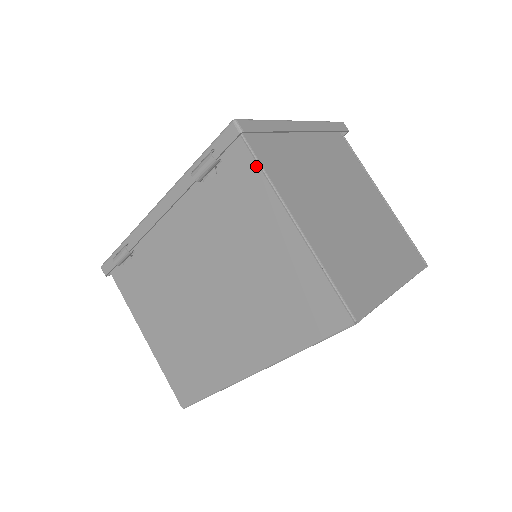
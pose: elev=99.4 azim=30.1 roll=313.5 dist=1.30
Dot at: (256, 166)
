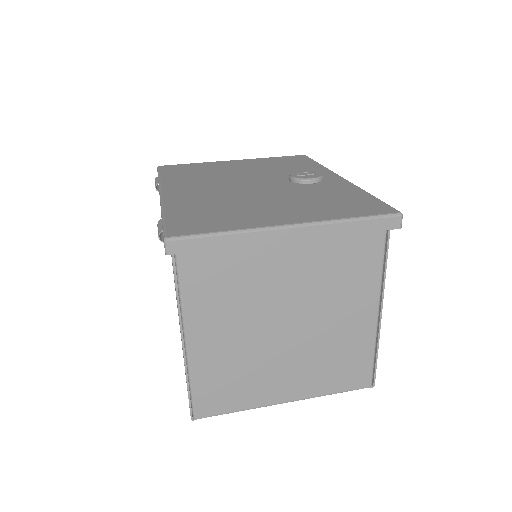
Dot at: (175, 282)
